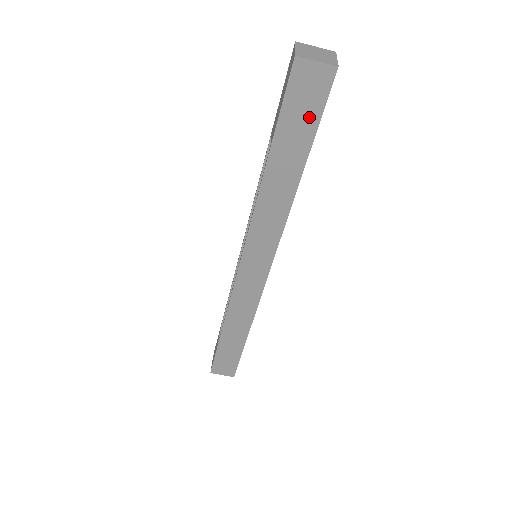
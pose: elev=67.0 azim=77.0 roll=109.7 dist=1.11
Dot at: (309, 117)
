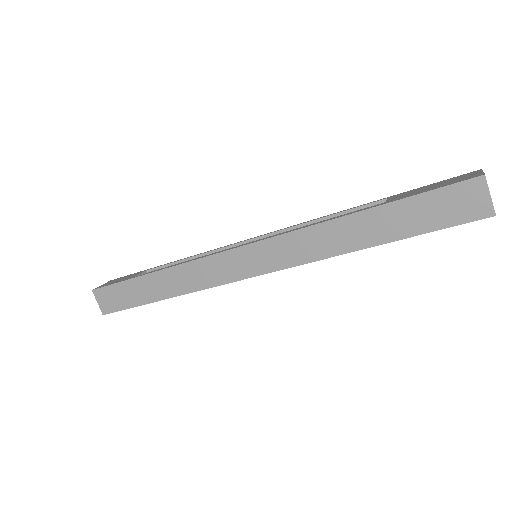
Dot at: (435, 219)
